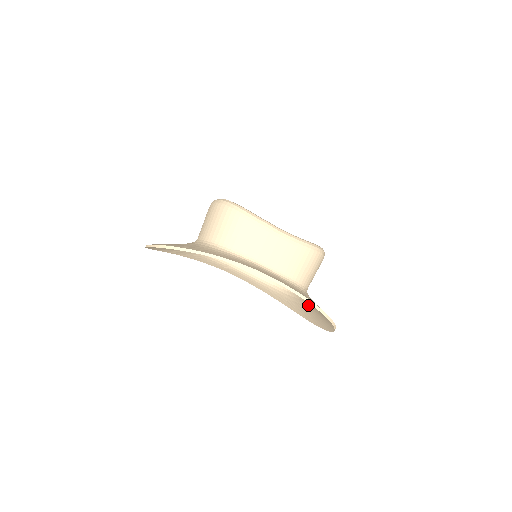
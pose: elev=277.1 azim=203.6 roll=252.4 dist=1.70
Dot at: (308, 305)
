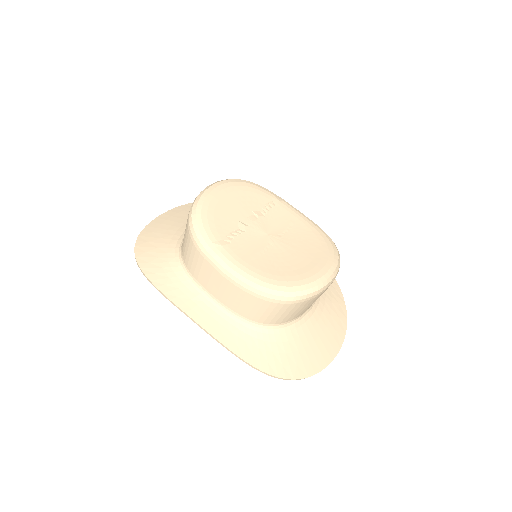
Dot at: (308, 328)
